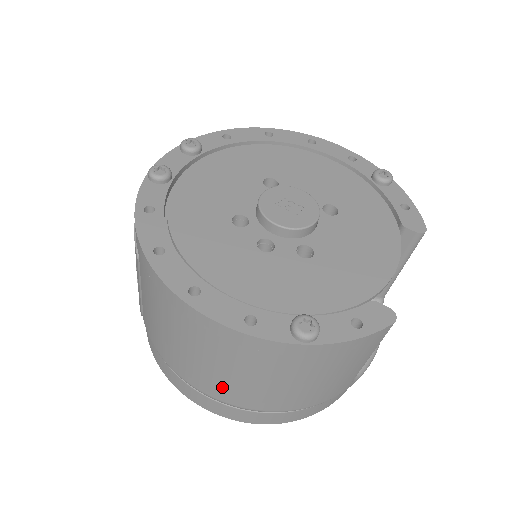
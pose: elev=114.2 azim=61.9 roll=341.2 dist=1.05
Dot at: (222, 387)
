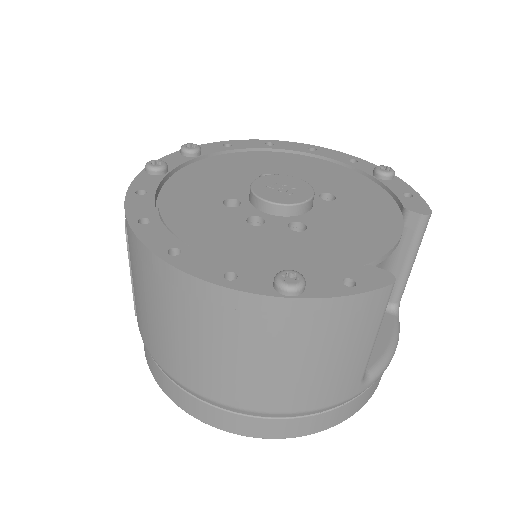
Dot at: (210, 377)
